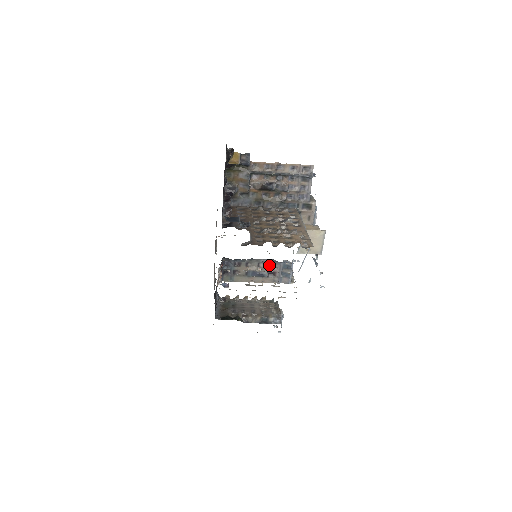
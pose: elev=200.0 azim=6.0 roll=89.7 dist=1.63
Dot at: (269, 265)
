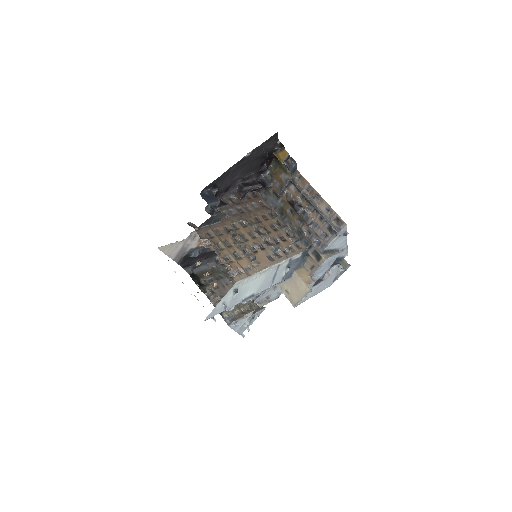
Dot at: occluded
